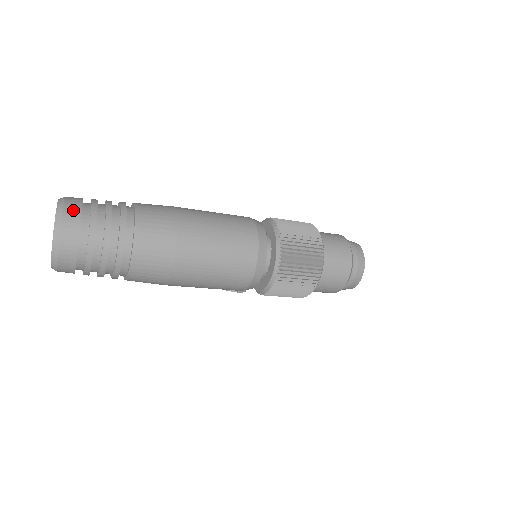
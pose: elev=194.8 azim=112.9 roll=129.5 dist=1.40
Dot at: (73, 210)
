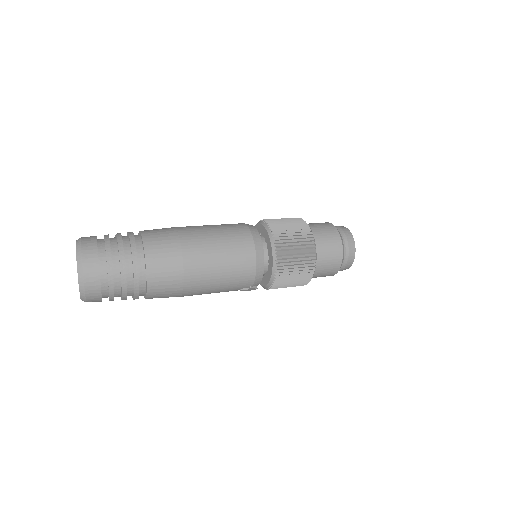
Dot at: (89, 239)
